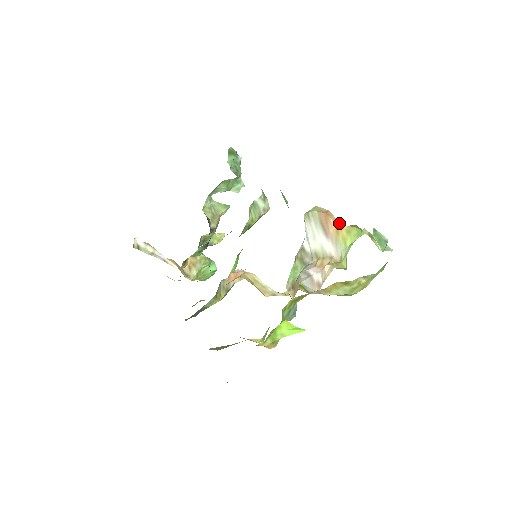
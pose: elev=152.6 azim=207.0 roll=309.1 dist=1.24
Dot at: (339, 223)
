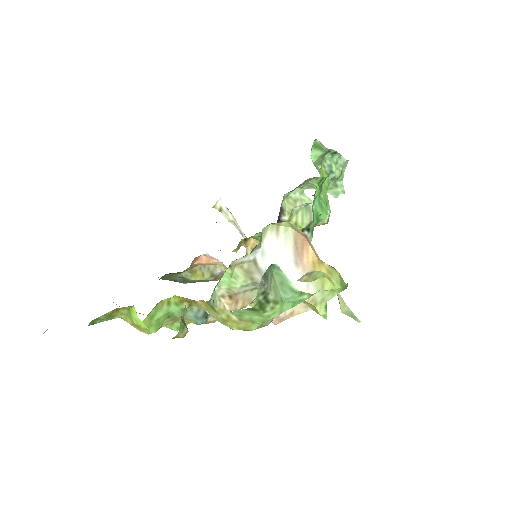
Dot at: (318, 256)
